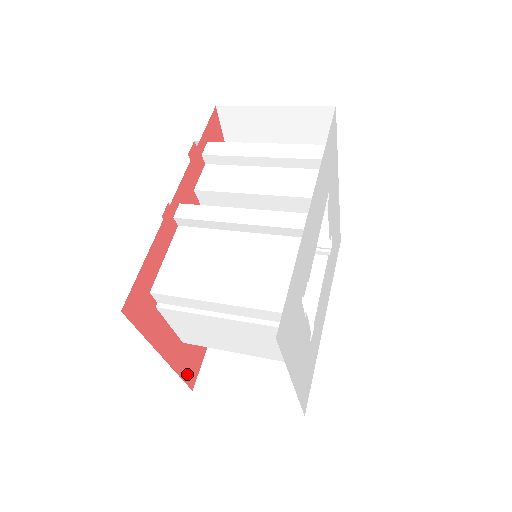
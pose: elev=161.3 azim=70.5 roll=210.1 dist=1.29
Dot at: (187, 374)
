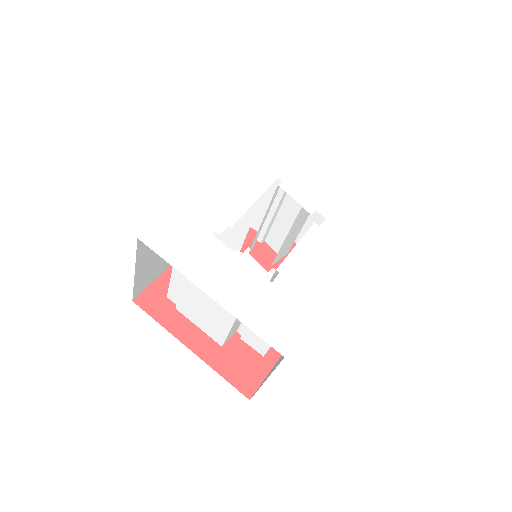
Dot at: (236, 379)
